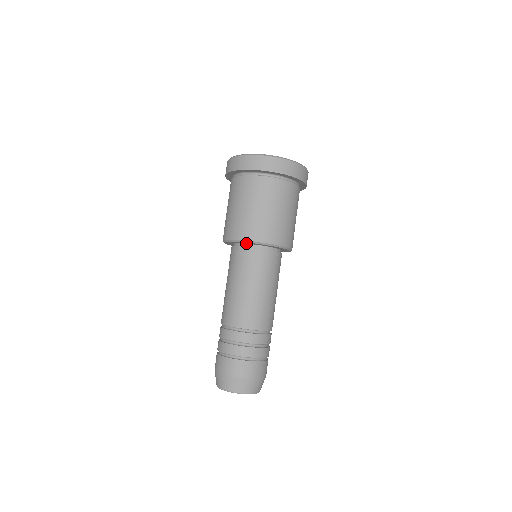
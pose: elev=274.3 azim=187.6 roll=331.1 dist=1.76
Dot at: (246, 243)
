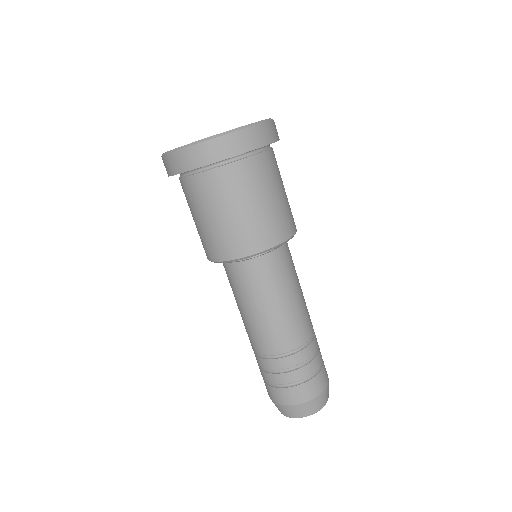
Dot at: occluded
